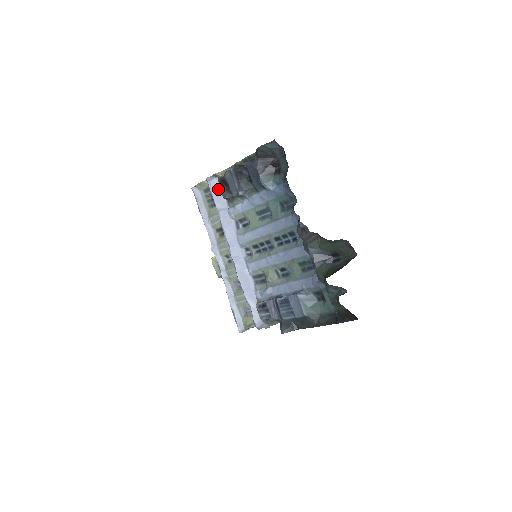
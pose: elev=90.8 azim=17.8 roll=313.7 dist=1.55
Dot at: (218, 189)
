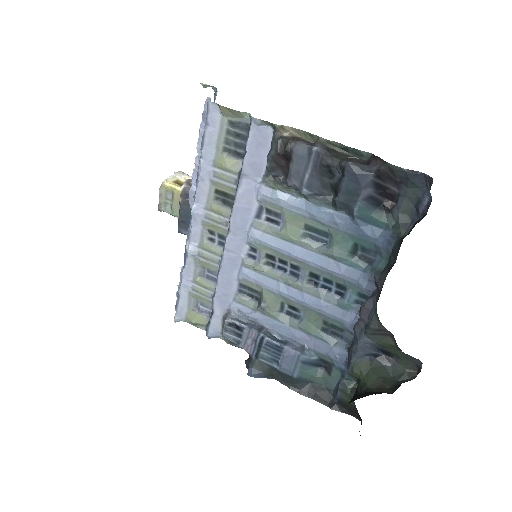
Dot at: (262, 145)
